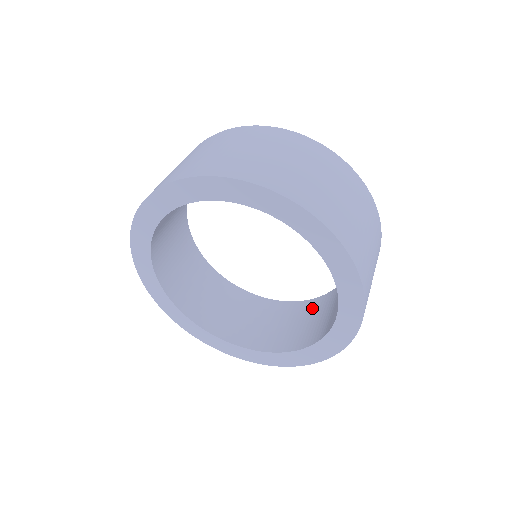
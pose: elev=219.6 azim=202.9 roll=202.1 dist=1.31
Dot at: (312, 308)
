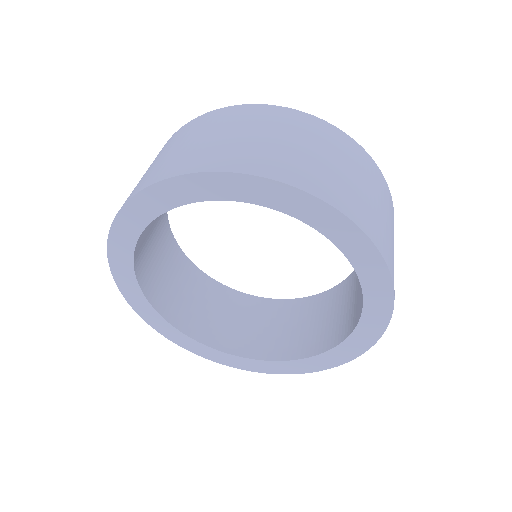
Dot at: (267, 310)
